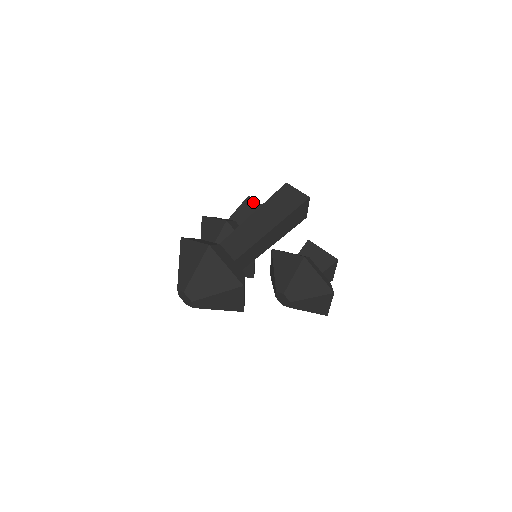
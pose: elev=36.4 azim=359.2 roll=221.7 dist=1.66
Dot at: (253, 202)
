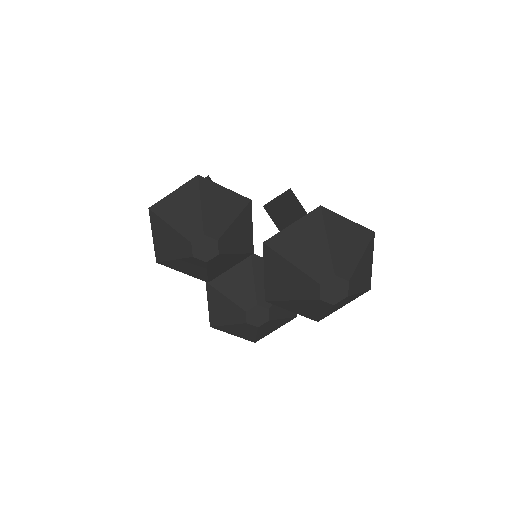
Dot at: occluded
